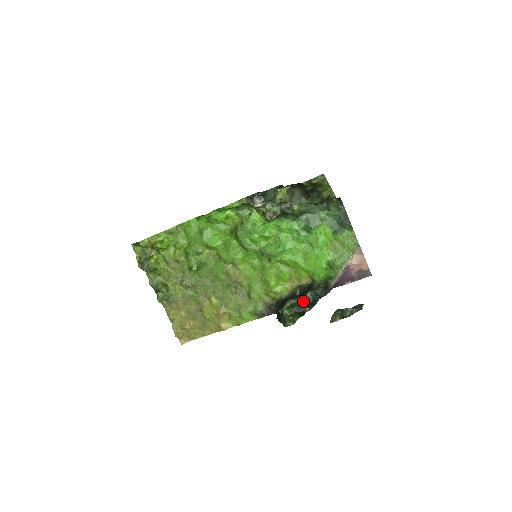
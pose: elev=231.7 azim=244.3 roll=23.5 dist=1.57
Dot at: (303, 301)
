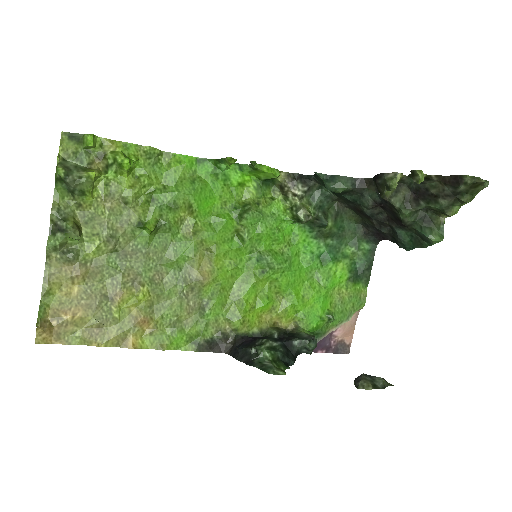
Dot at: (286, 348)
